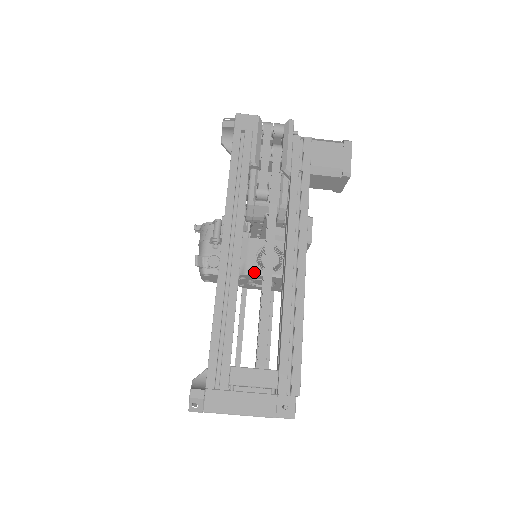
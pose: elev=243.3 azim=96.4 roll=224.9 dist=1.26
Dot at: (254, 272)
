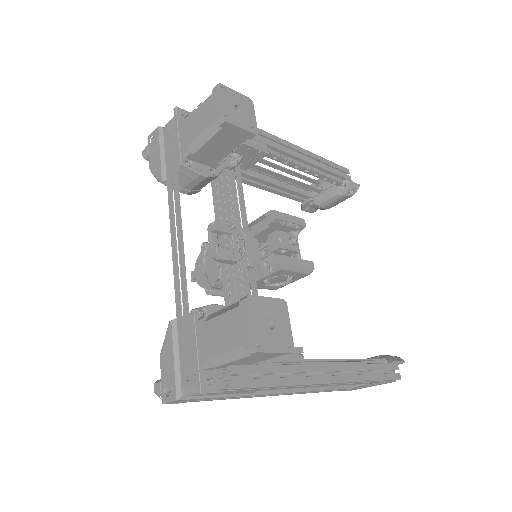
Dot at: occluded
